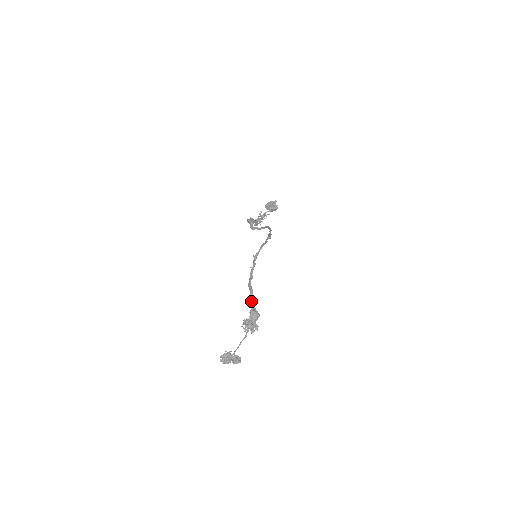
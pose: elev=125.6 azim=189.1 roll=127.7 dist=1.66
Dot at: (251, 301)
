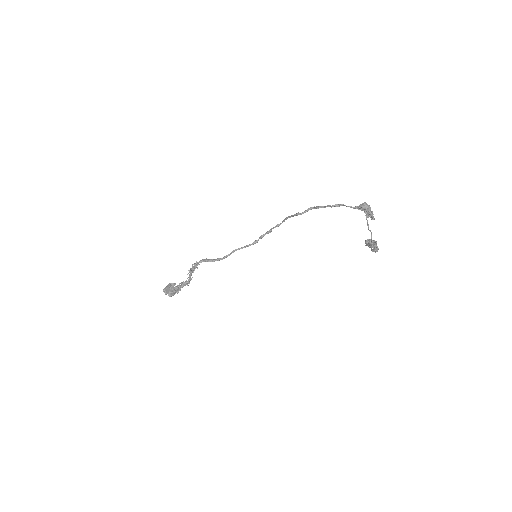
Dot at: (350, 206)
